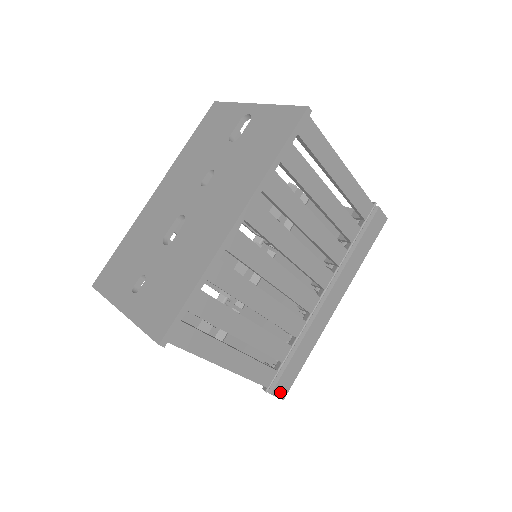
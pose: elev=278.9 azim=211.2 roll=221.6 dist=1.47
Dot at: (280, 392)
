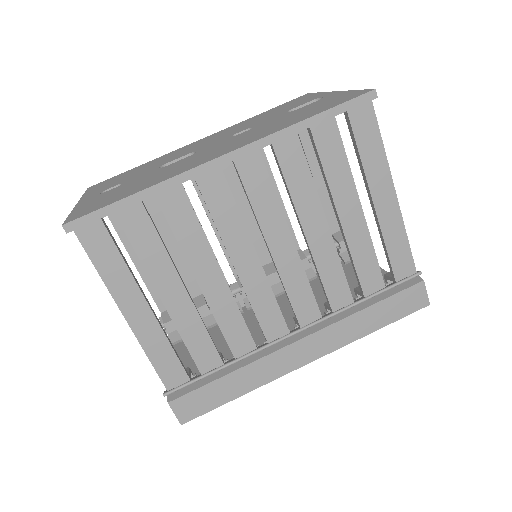
Dot at: (182, 411)
